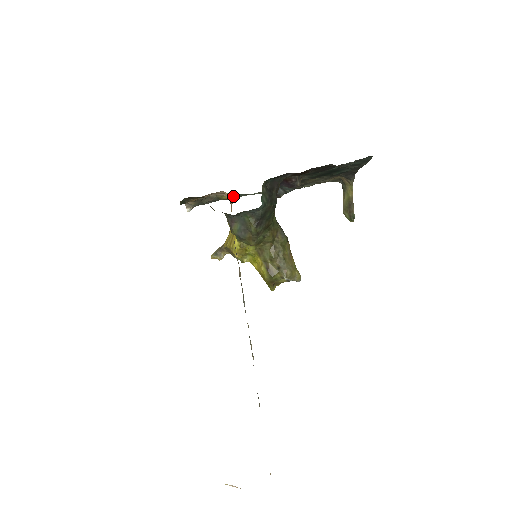
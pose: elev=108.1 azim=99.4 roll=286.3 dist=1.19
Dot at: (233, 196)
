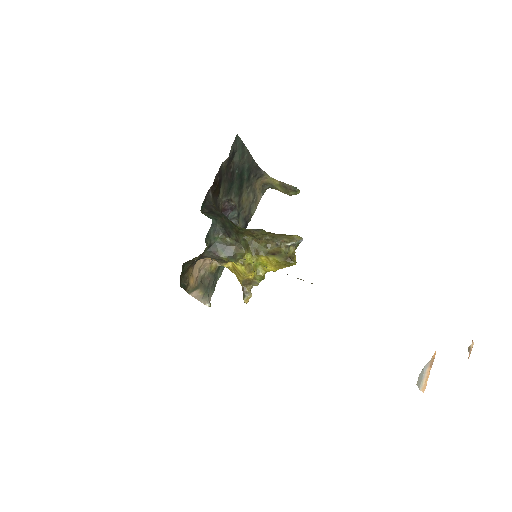
Dot at: (221, 266)
